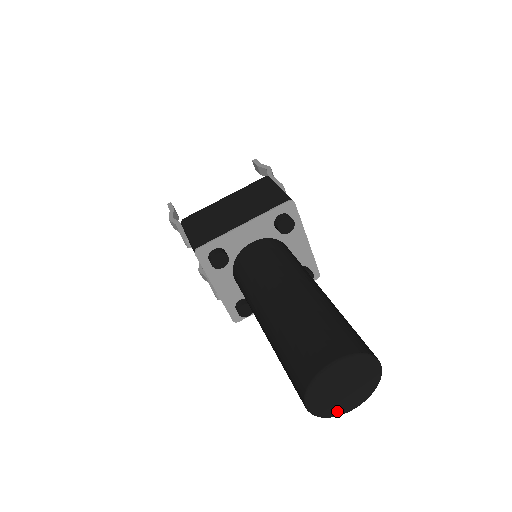
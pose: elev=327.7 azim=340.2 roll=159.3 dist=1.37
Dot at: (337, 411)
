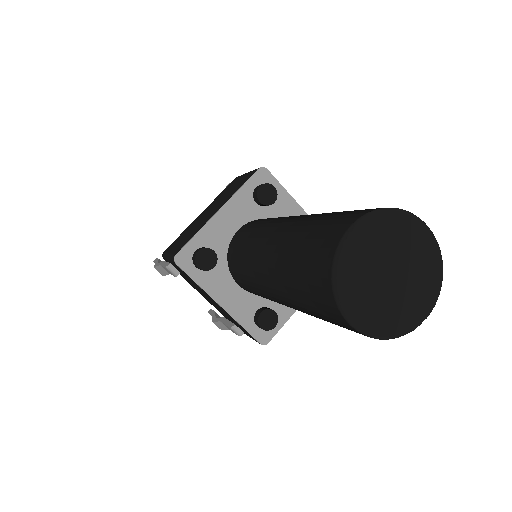
Dot at: (403, 322)
